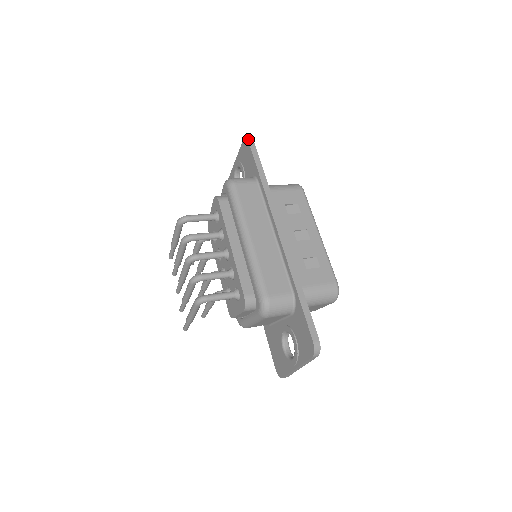
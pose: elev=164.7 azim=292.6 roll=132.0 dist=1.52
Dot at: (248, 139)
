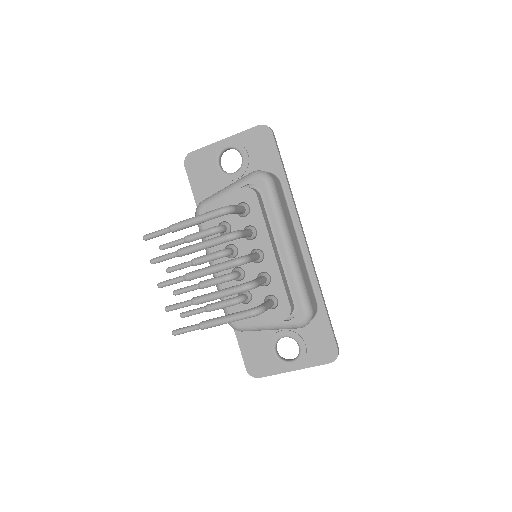
Dot at: (271, 129)
